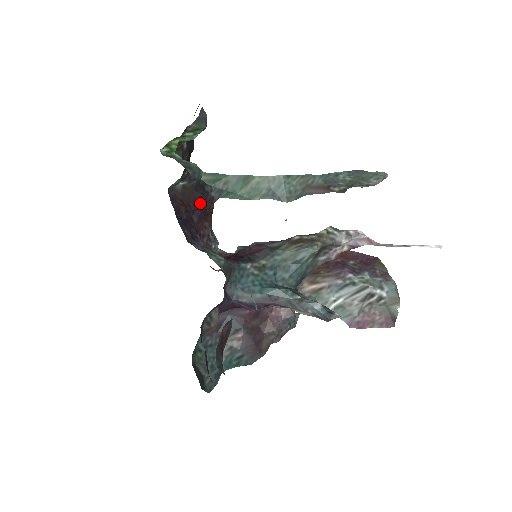
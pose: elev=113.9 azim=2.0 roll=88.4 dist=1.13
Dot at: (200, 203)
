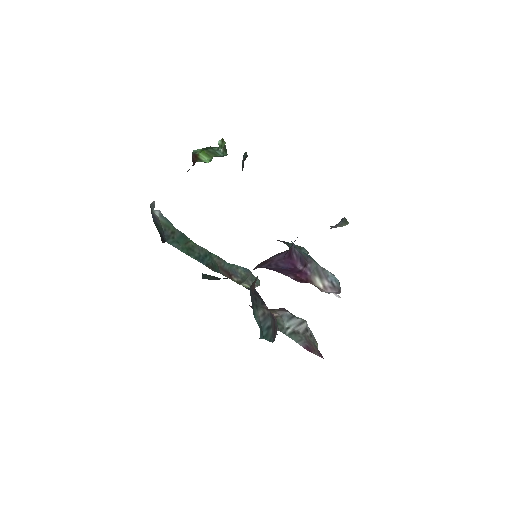
Dot at: occluded
